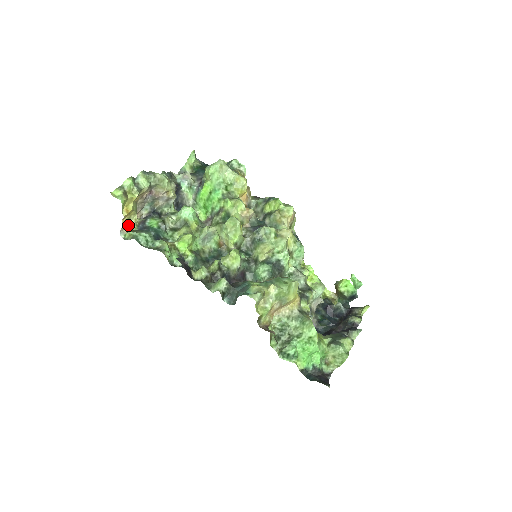
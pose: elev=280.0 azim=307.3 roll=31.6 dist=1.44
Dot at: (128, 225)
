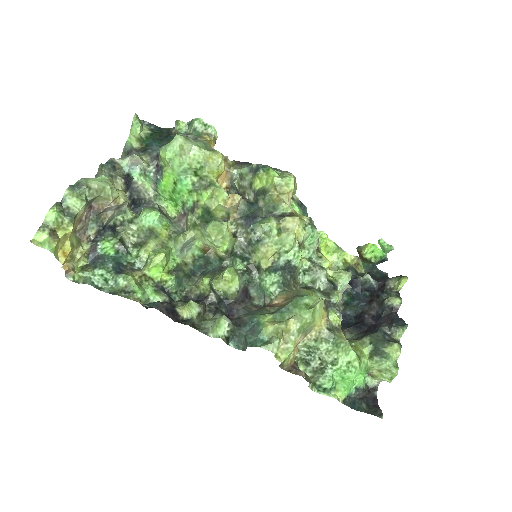
Dot at: (73, 262)
